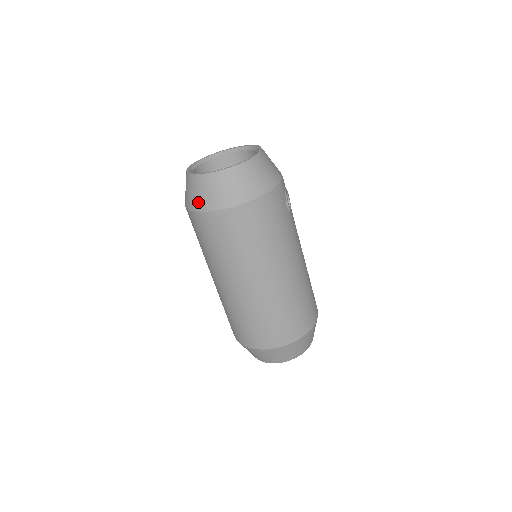
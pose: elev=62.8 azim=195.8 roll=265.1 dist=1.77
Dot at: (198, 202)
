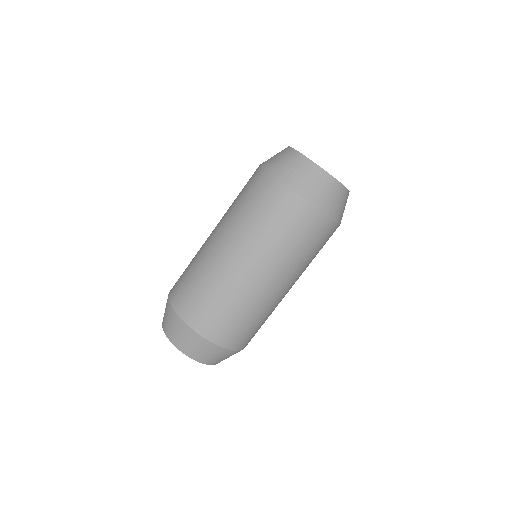
Dot at: (305, 187)
